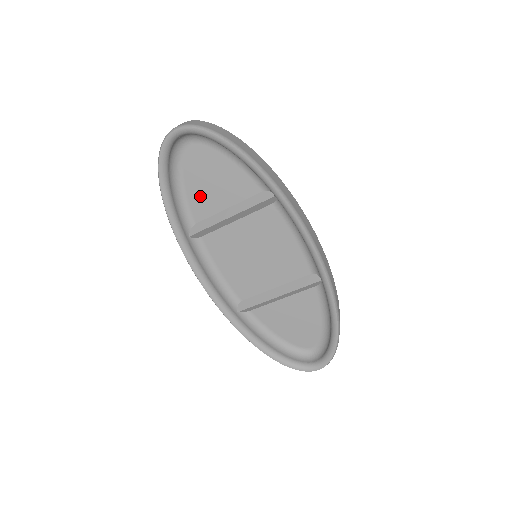
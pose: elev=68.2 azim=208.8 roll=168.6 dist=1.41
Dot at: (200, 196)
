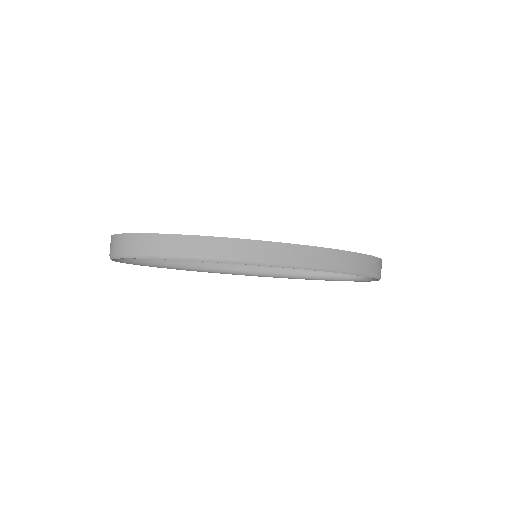
Dot at: occluded
